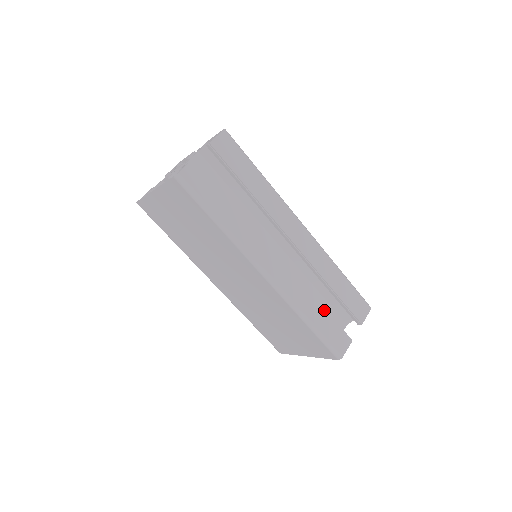
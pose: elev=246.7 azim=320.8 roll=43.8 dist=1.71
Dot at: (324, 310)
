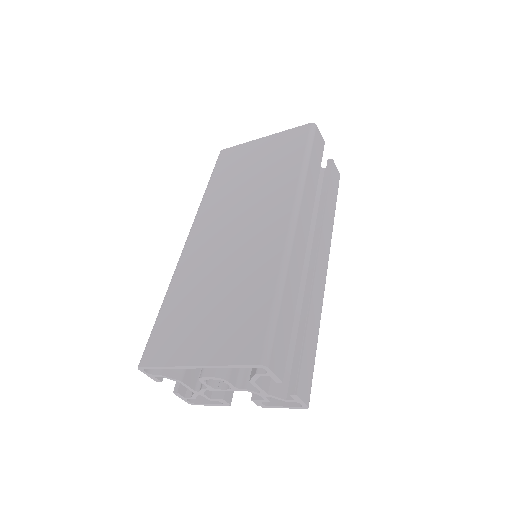
Dot at: (293, 315)
